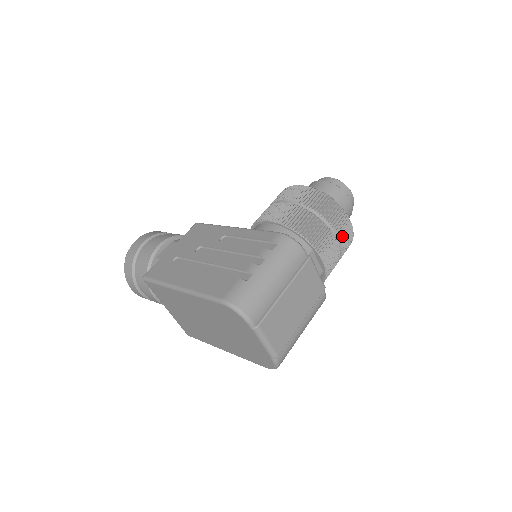
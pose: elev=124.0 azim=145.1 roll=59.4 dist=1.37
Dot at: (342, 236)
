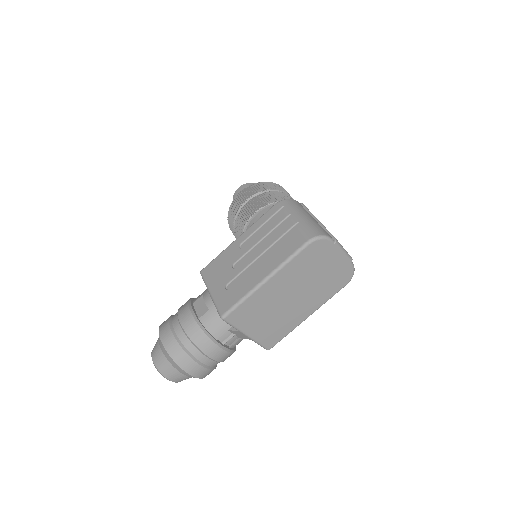
Dot at: occluded
